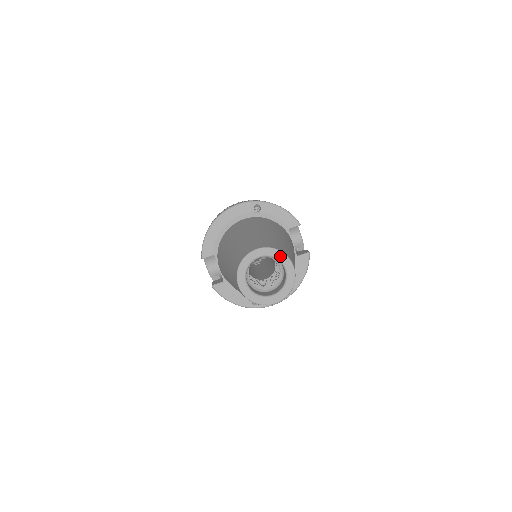
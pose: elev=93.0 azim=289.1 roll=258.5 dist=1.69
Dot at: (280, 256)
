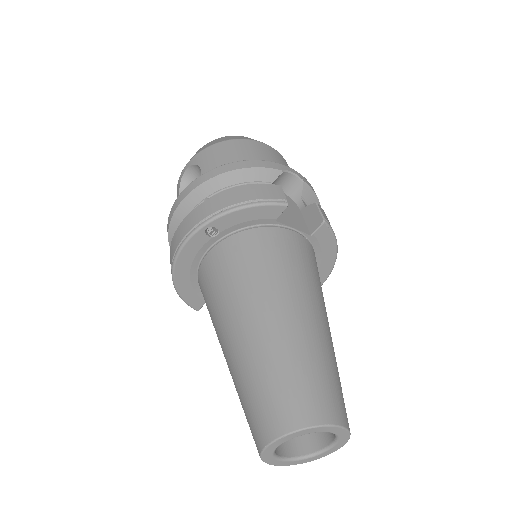
Dot at: (308, 432)
